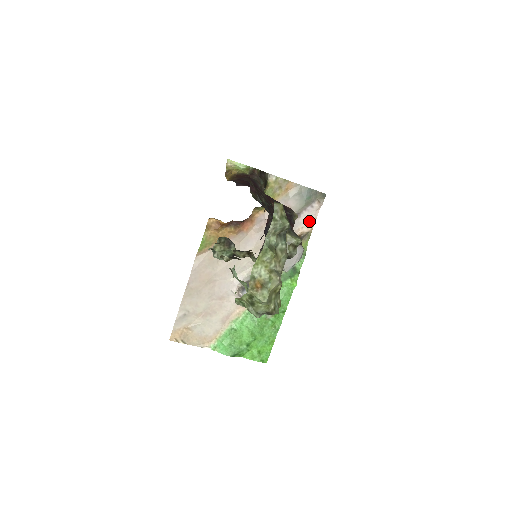
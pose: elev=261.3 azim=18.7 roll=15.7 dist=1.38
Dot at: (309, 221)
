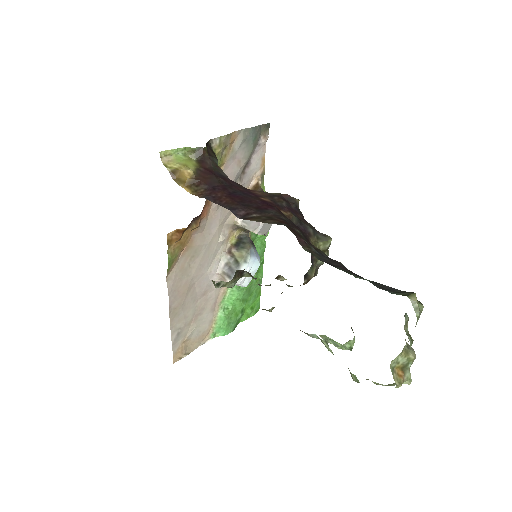
Dot at: (259, 162)
